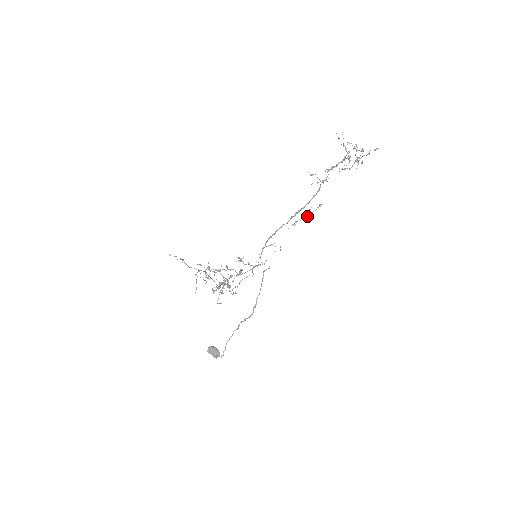
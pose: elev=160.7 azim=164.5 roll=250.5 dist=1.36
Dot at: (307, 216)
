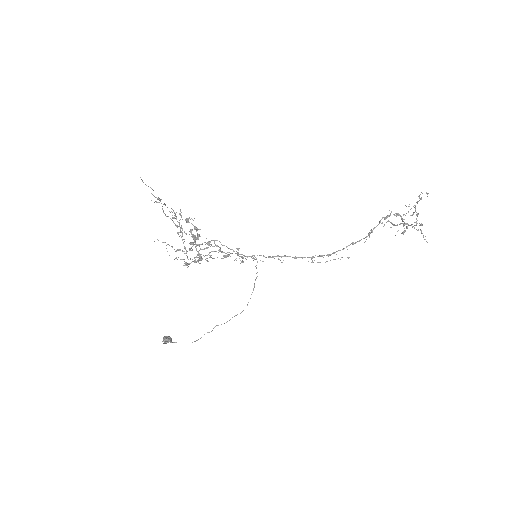
Dot at: occluded
